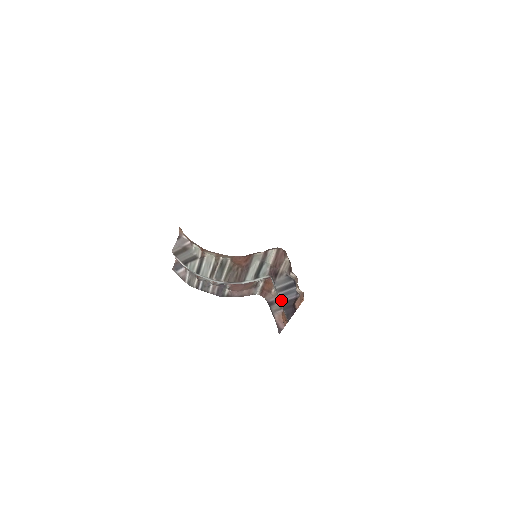
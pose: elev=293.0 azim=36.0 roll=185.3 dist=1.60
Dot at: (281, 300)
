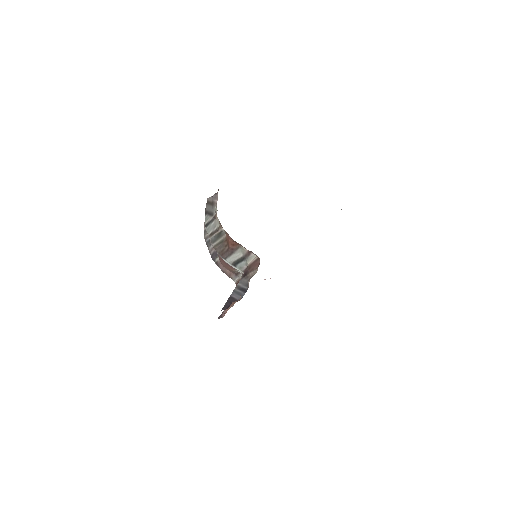
Dot at: (232, 294)
